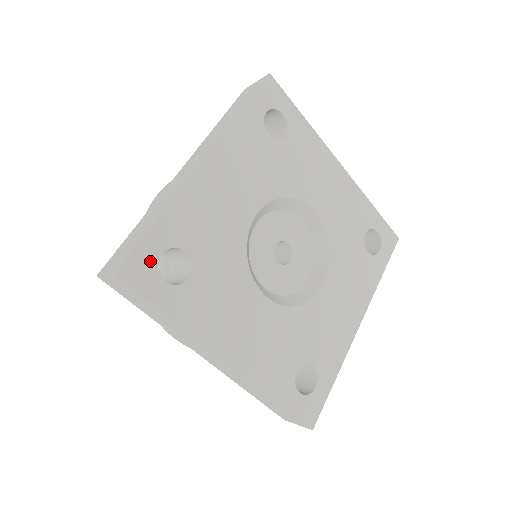
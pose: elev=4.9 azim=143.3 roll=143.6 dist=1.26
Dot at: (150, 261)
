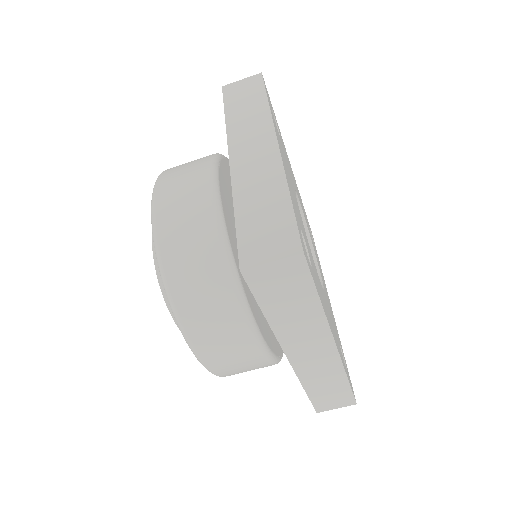
Dot at: (270, 102)
